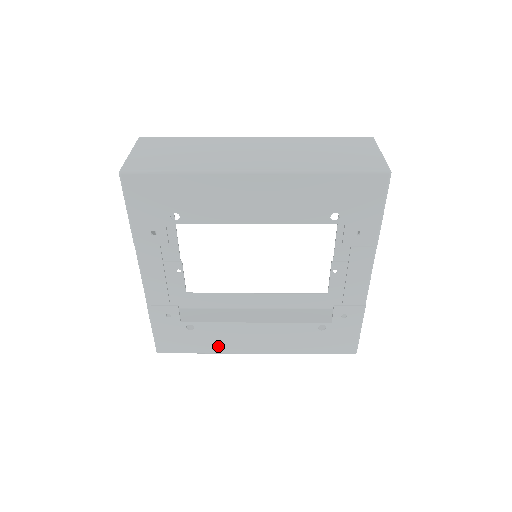
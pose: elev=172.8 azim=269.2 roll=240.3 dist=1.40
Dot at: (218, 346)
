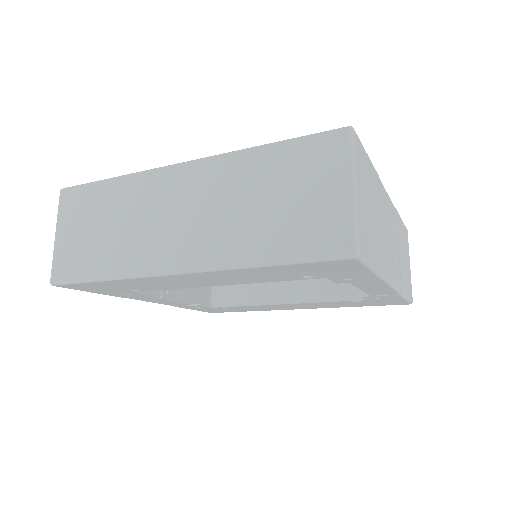
Dot at: (260, 309)
